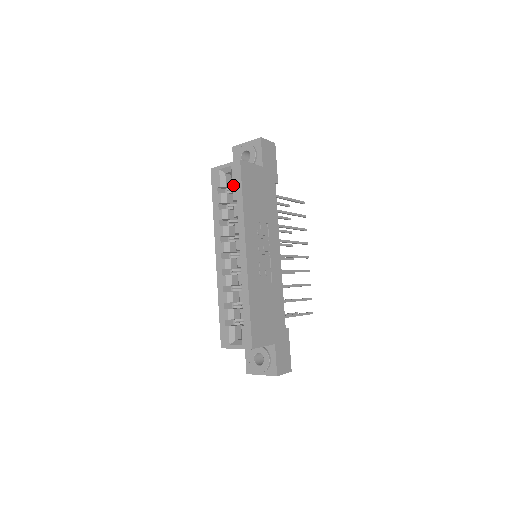
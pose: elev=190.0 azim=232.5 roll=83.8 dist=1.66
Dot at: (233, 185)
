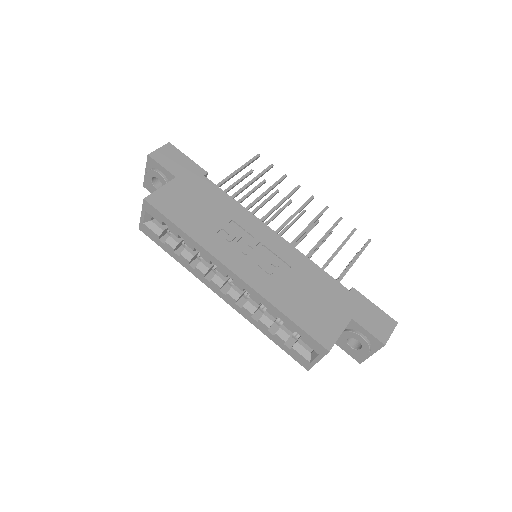
Dot at: occluded
